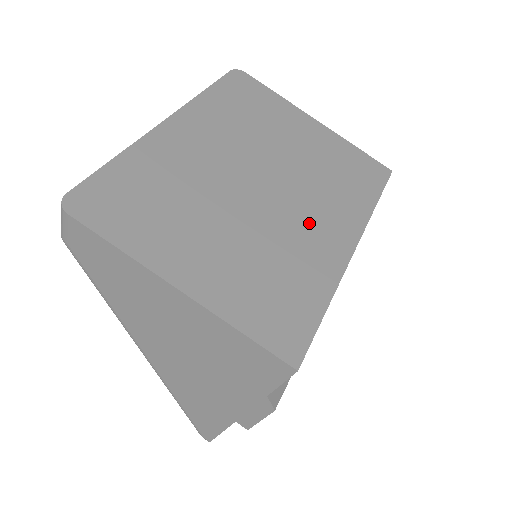
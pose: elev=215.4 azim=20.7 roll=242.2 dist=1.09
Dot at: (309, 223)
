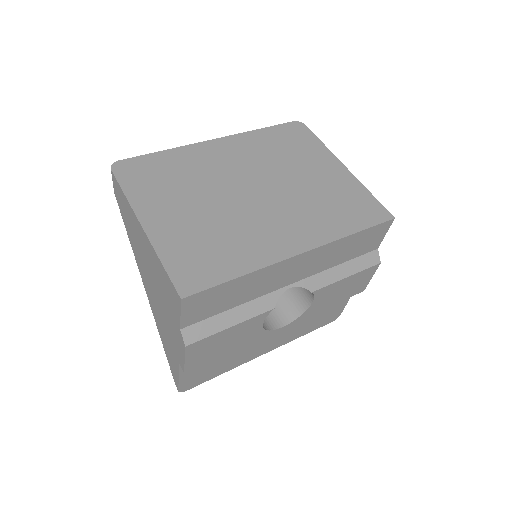
Dot at: (273, 225)
